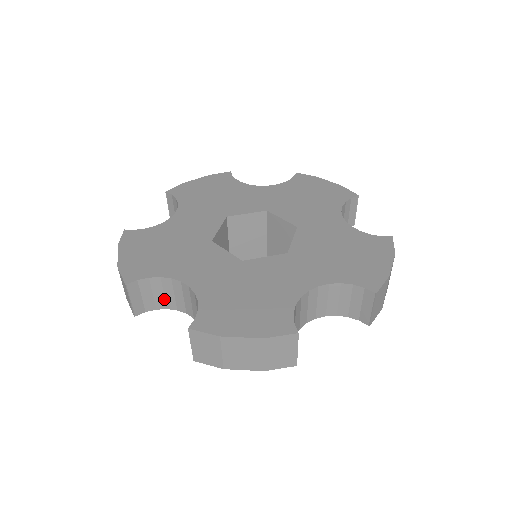
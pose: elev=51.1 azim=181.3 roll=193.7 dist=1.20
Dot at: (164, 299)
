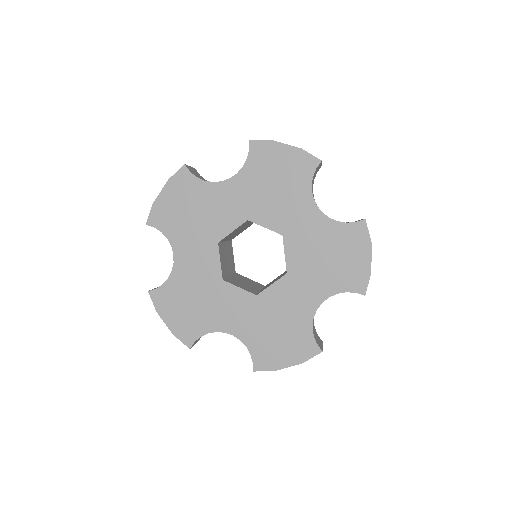
Dot at: occluded
